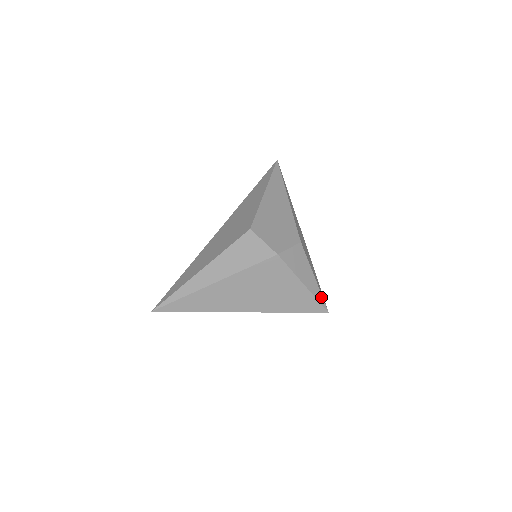
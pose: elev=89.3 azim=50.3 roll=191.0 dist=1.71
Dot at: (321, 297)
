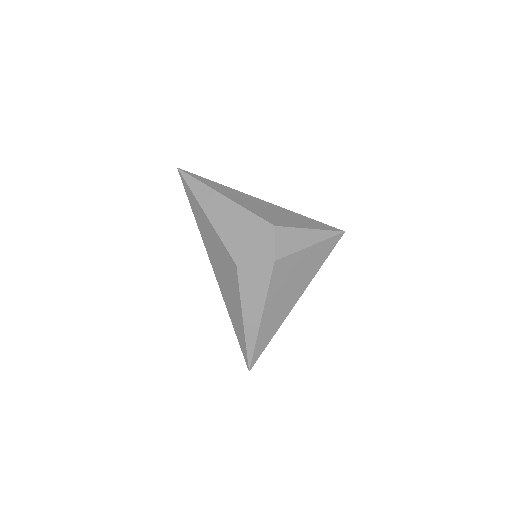
Dot at: (329, 232)
